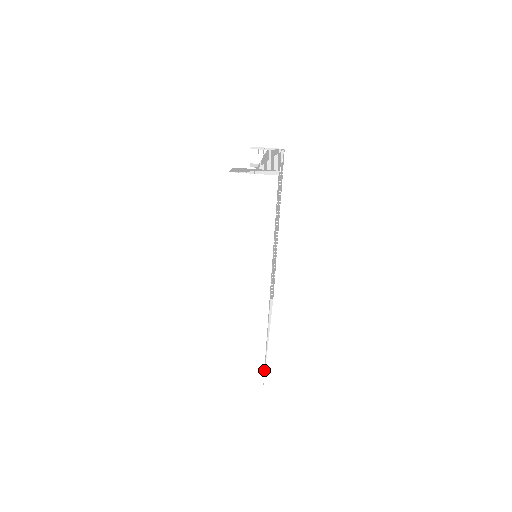
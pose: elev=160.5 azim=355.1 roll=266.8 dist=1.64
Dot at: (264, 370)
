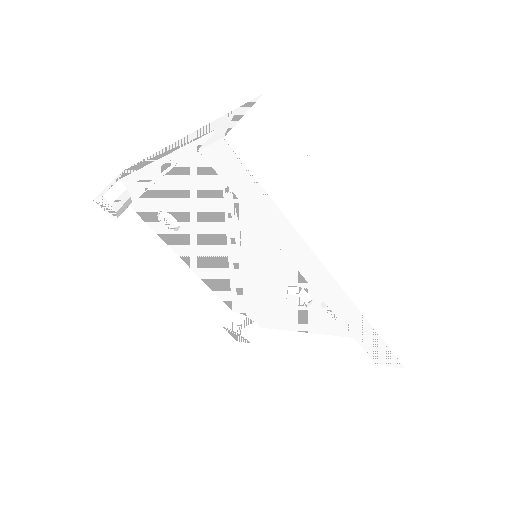
Dot at: occluded
